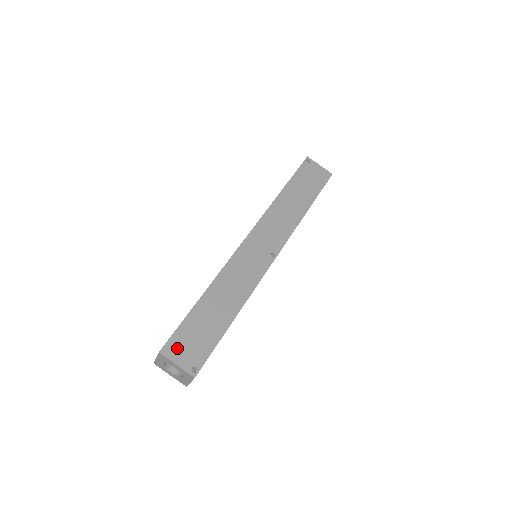
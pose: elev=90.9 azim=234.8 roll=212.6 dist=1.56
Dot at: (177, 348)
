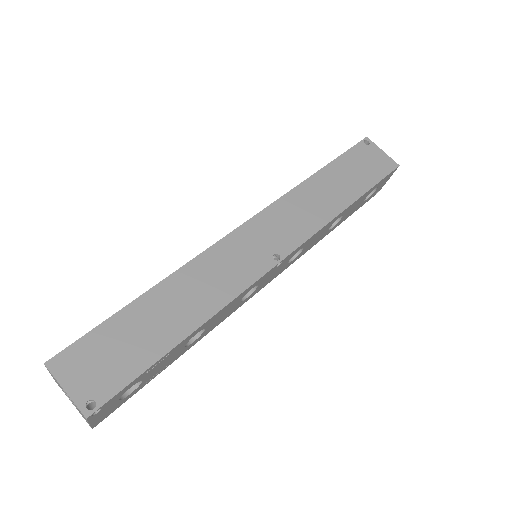
Dot at: (76, 363)
